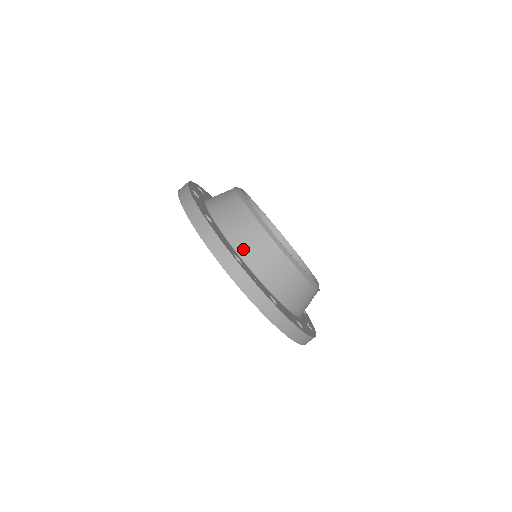
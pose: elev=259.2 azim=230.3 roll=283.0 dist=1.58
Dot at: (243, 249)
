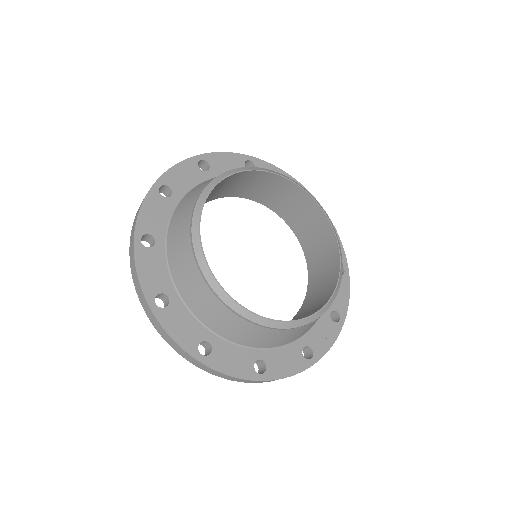
Dot at: (298, 337)
